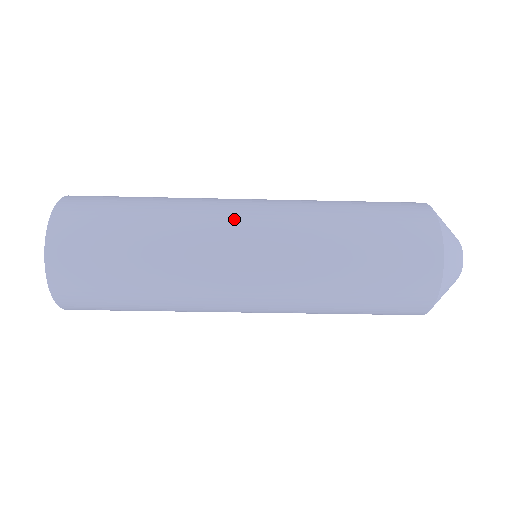
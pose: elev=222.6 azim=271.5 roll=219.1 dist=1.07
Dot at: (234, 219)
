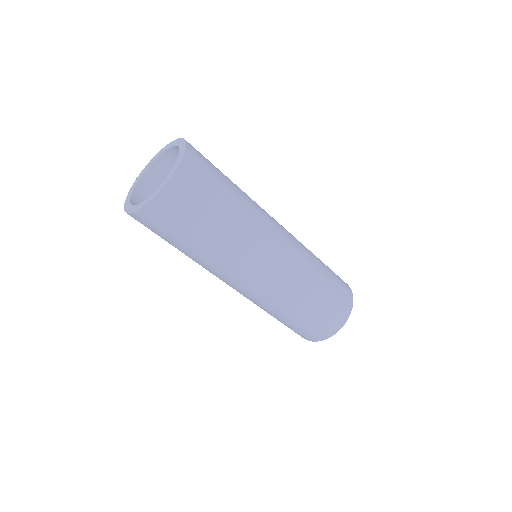
Dot at: occluded
